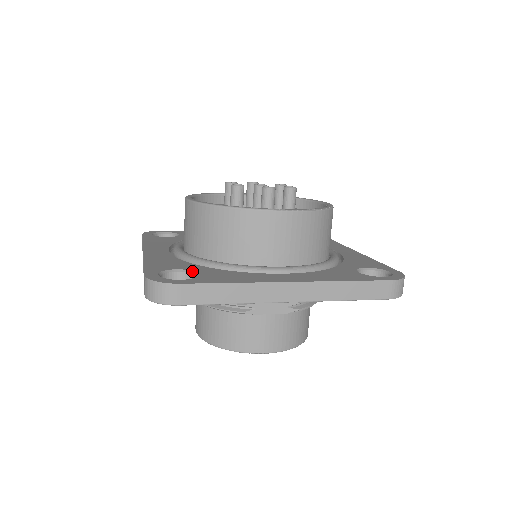
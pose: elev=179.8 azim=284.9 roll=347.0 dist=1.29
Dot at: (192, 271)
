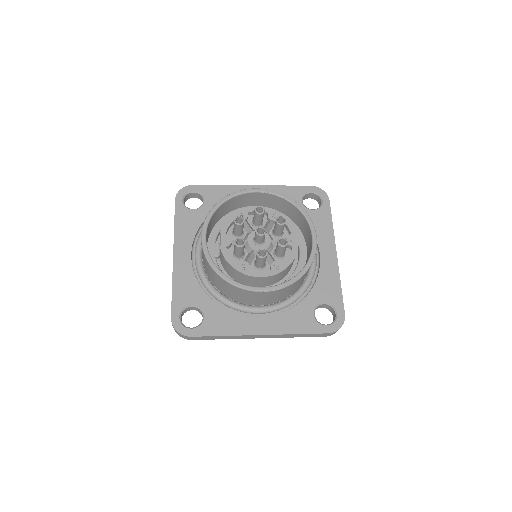
Dot at: (201, 309)
